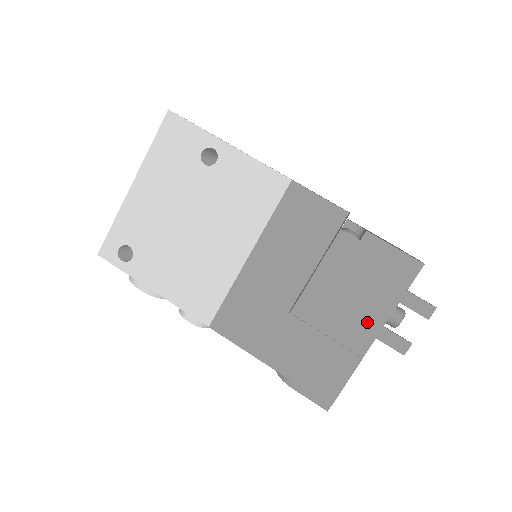
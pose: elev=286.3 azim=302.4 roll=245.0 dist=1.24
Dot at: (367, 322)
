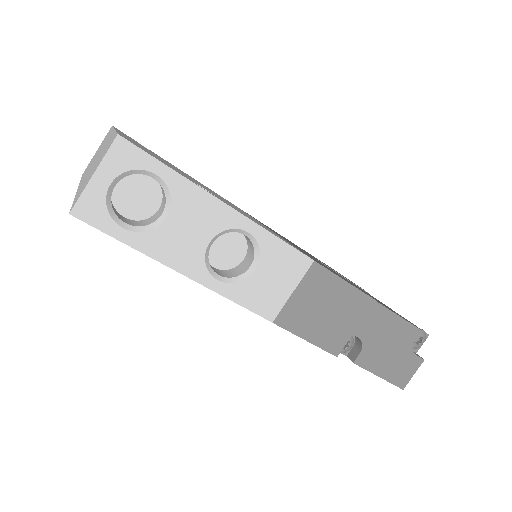
Dot at: occluded
